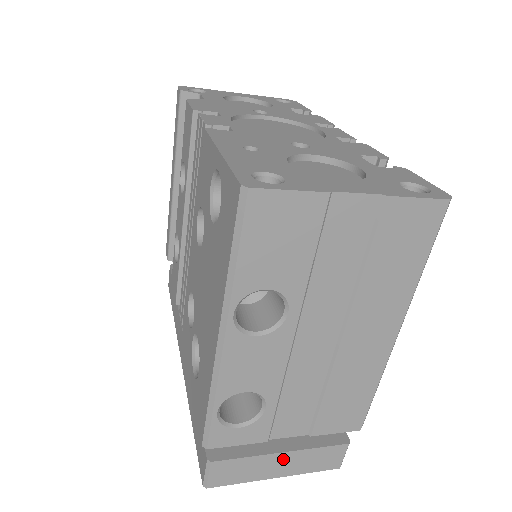
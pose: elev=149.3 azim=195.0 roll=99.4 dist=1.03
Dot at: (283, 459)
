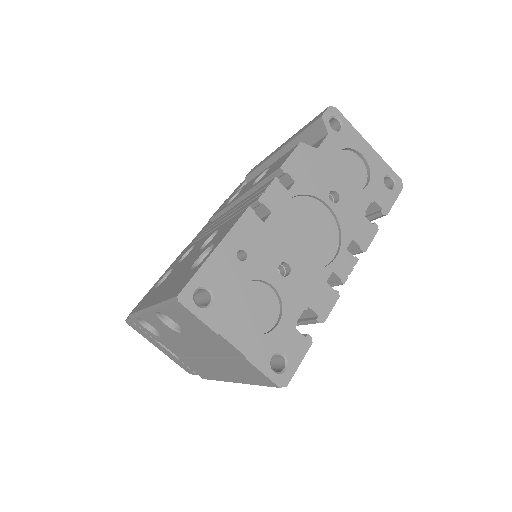
Dot at: (164, 349)
